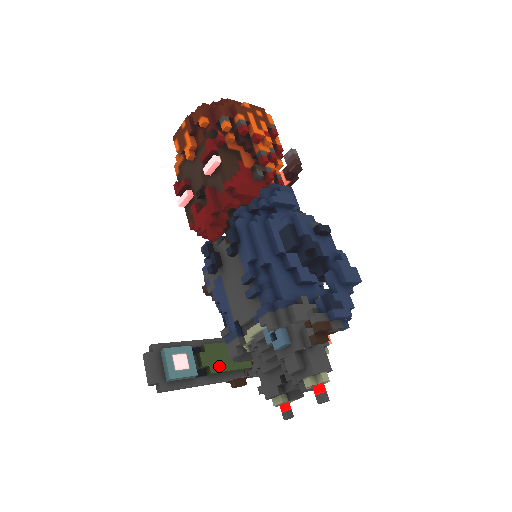
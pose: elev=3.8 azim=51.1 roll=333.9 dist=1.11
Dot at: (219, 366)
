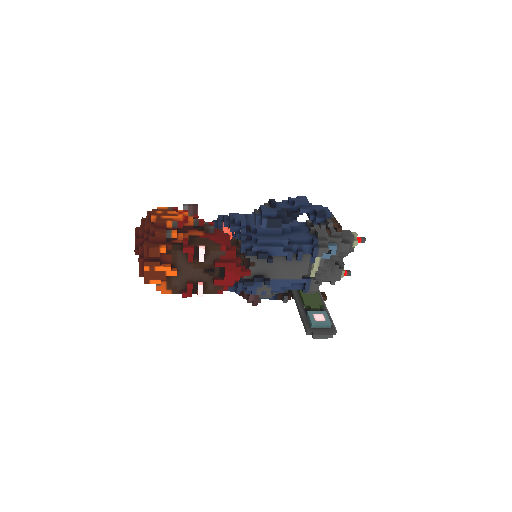
Dot at: (318, 301)
